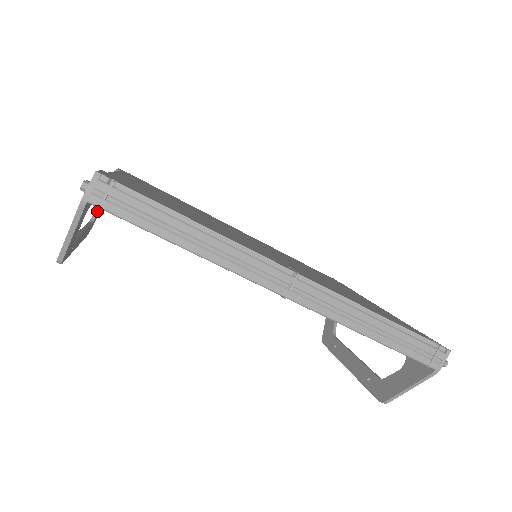
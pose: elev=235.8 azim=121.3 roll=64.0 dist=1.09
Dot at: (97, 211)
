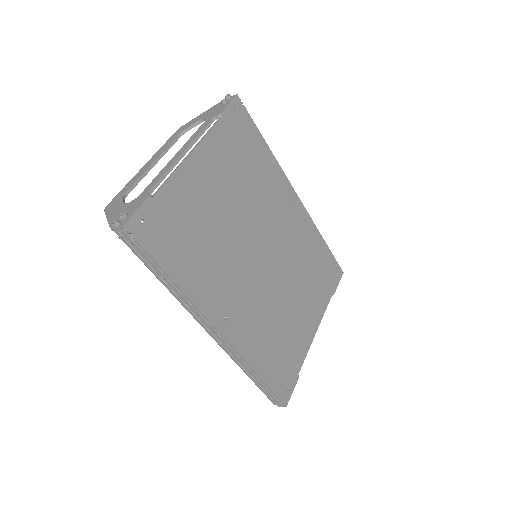
Dot at: (191, 127)
